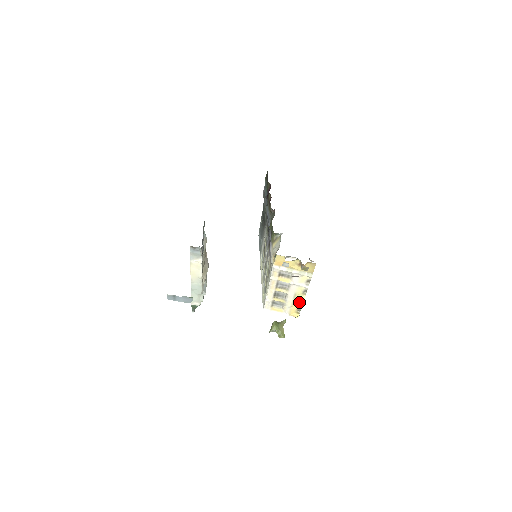
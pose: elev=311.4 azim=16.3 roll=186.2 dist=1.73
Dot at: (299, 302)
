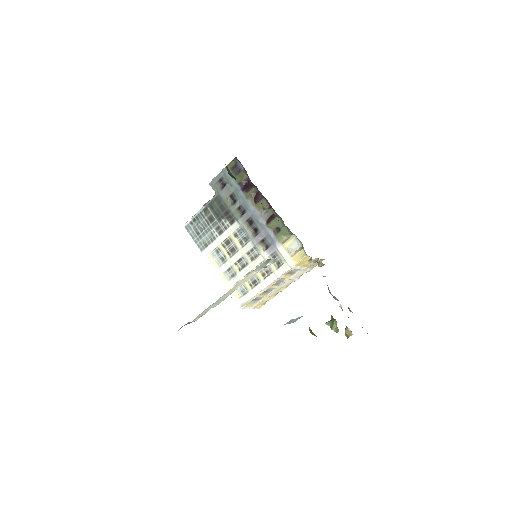
Dot at: (276, 294)
